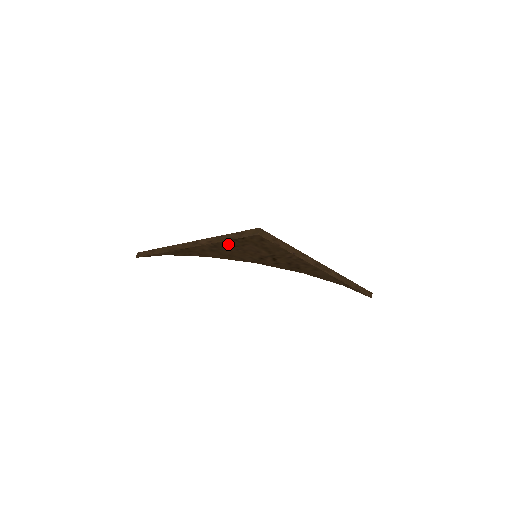
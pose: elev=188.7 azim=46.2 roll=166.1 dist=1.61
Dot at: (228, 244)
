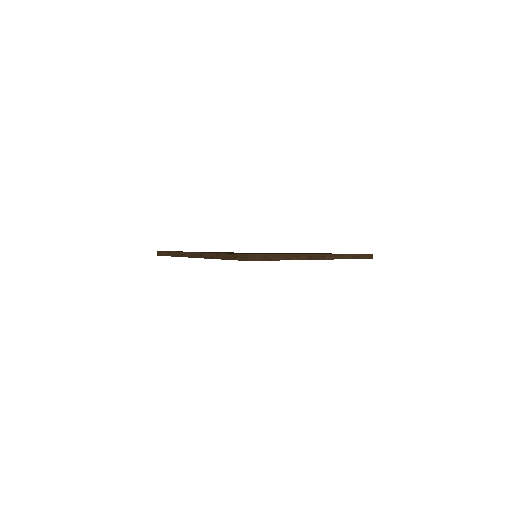
Dot at: occluded
